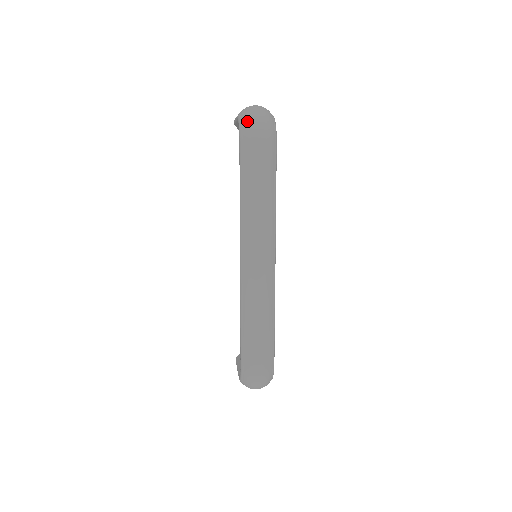
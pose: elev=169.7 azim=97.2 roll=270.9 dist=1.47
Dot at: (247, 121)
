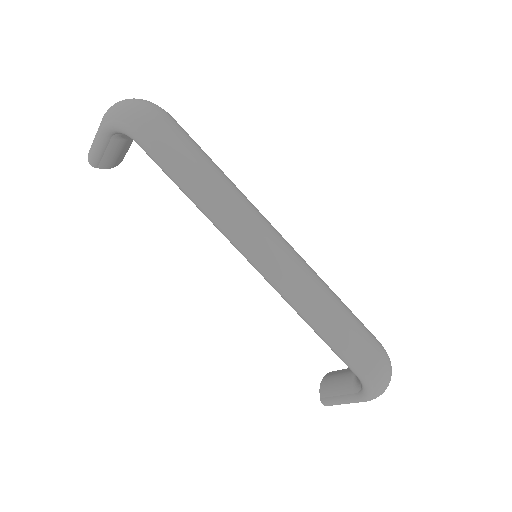
Dot at: (127, 114)
